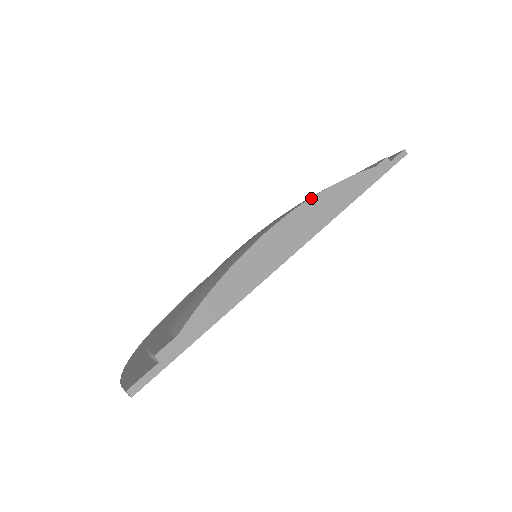
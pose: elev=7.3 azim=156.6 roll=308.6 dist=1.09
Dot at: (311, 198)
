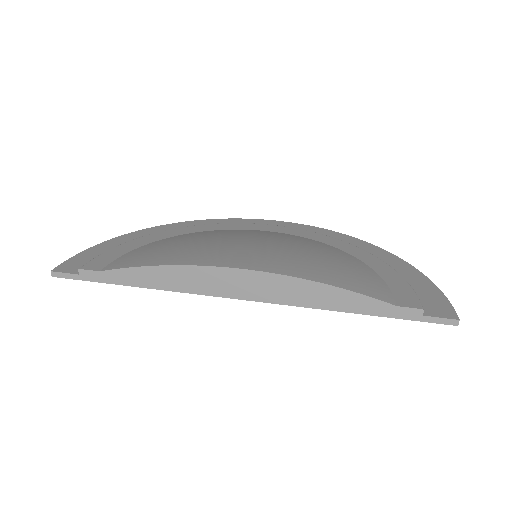
Dot at: (290, 276)
